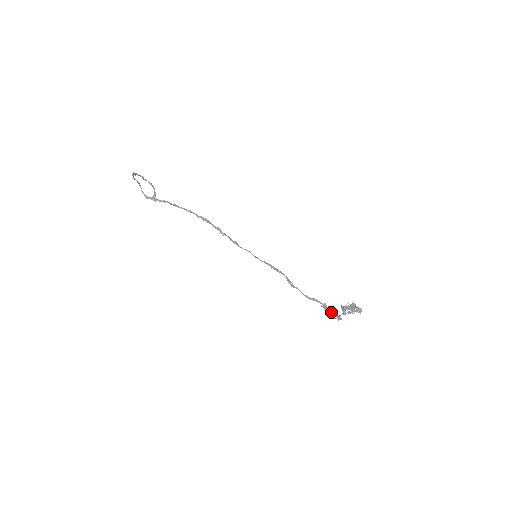
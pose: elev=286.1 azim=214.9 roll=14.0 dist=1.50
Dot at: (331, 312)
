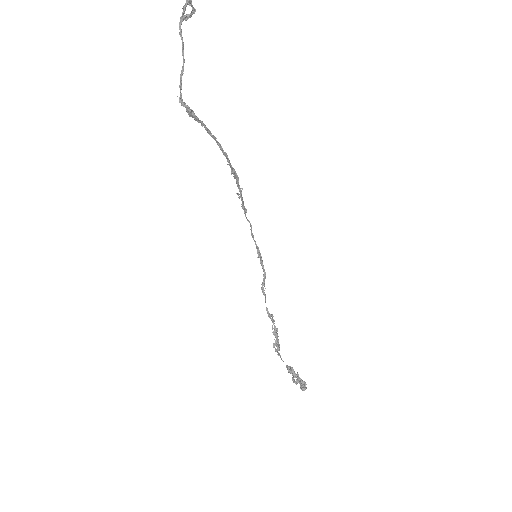
Dot at: (276, 340)
